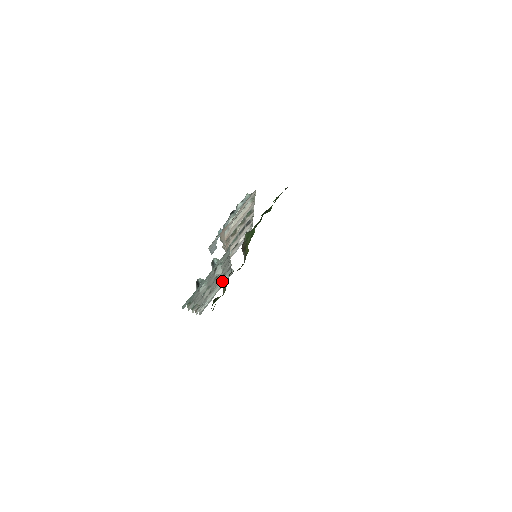
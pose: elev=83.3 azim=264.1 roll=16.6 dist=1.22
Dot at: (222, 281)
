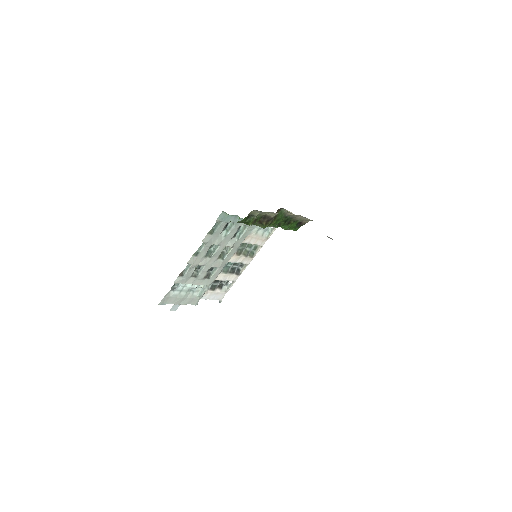
Dot at: (192, 295)
